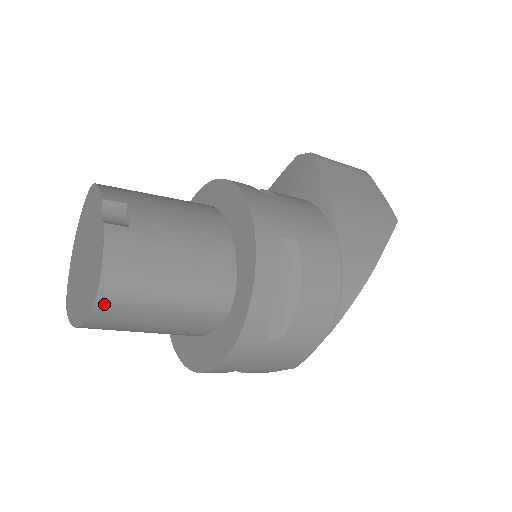
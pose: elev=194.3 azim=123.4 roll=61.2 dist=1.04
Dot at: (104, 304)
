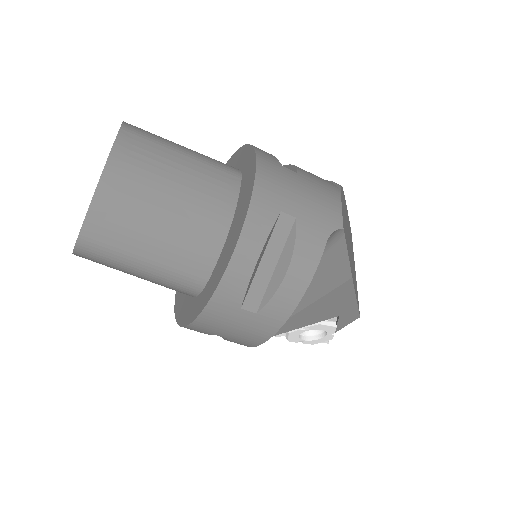
Dot at: (129, 131)
